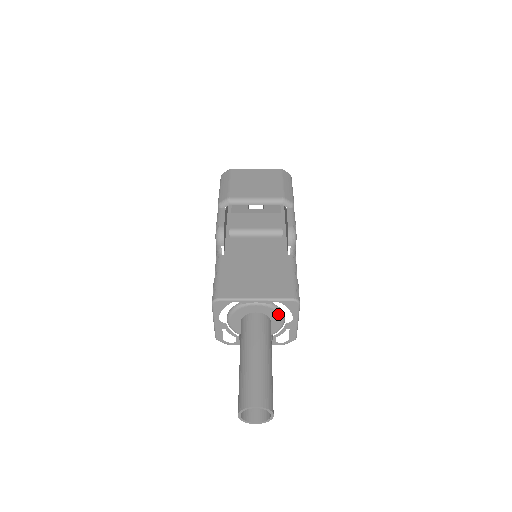
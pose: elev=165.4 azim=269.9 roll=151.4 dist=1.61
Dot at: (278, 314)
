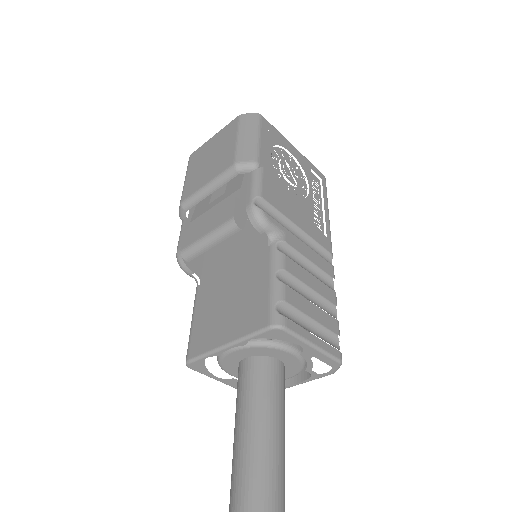
Dot at: (274, 349)
